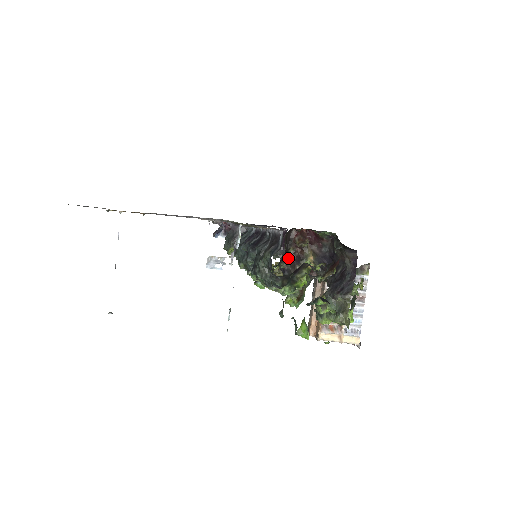
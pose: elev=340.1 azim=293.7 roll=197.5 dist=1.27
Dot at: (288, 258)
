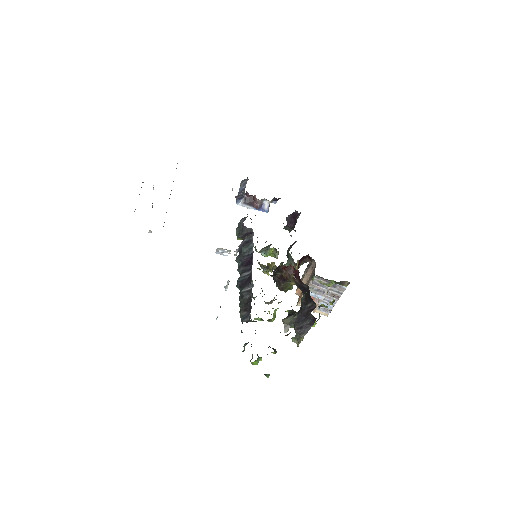
Dot at: (277, 275)
